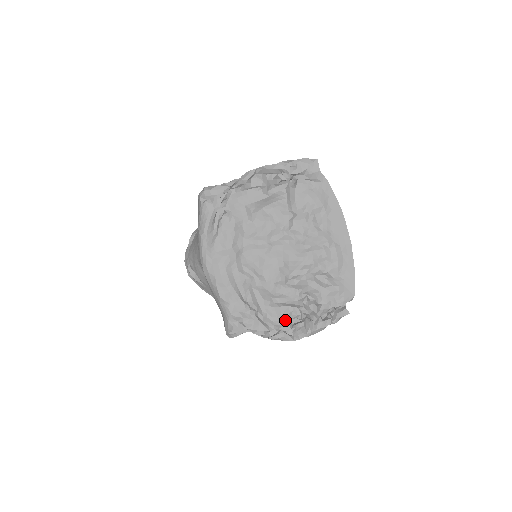
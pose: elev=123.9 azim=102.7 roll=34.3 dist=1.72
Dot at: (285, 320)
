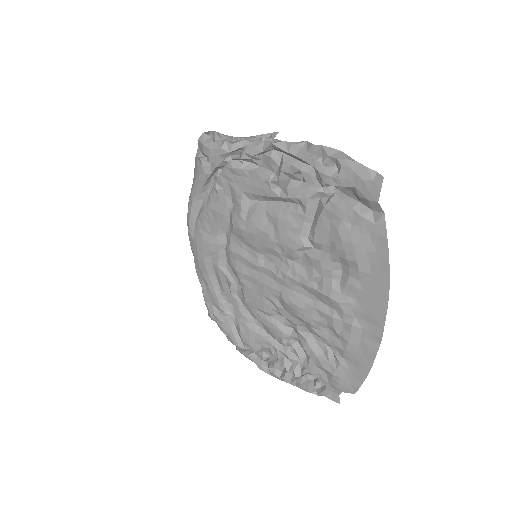
Dot at: (258, 349)
